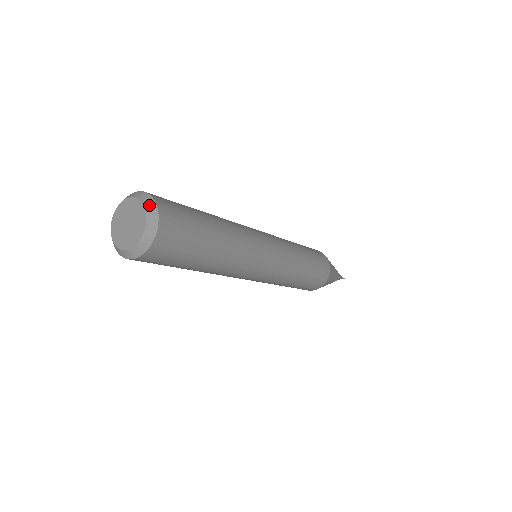
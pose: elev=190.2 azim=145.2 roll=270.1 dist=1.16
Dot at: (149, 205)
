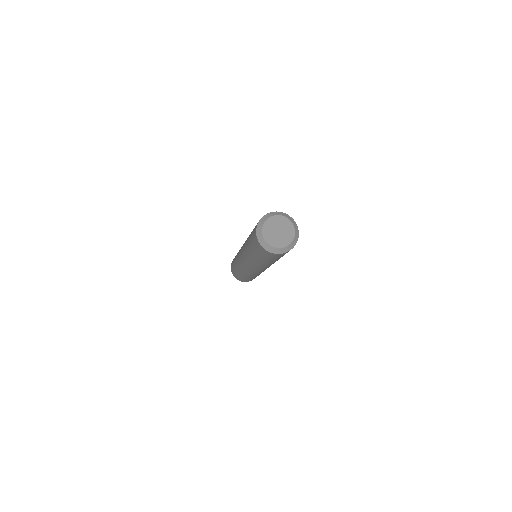
Dot at: (295, 224)
